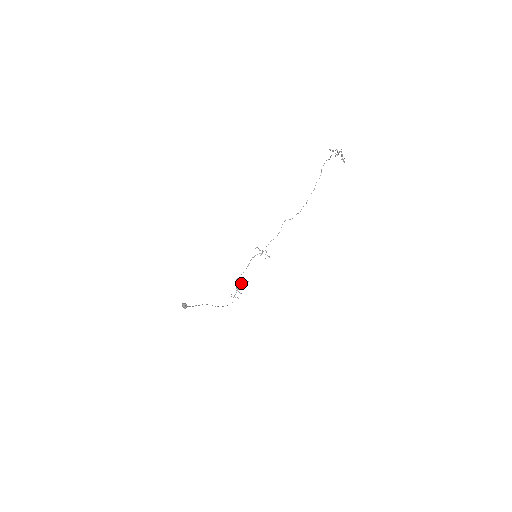
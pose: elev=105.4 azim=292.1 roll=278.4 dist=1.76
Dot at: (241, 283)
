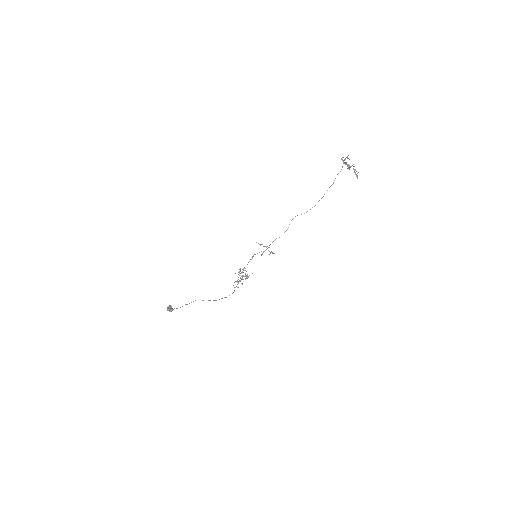
Dot at: (241, 278)
